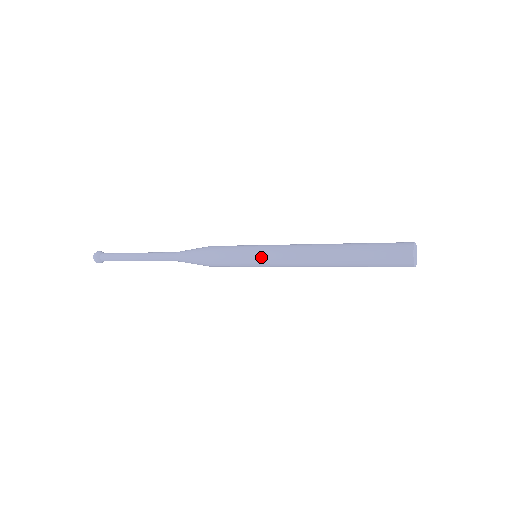
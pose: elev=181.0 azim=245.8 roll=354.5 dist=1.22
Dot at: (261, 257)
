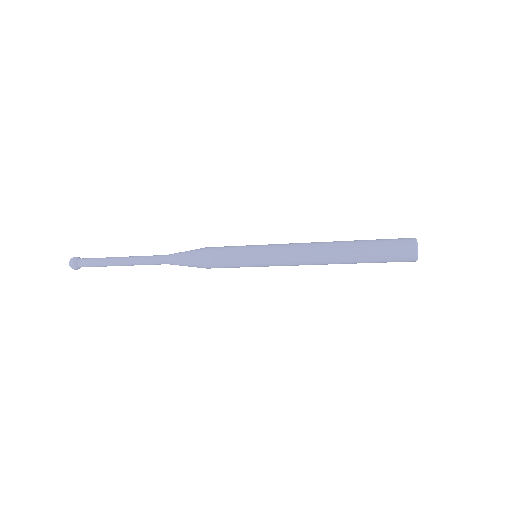
Dot at: (264, 255)
